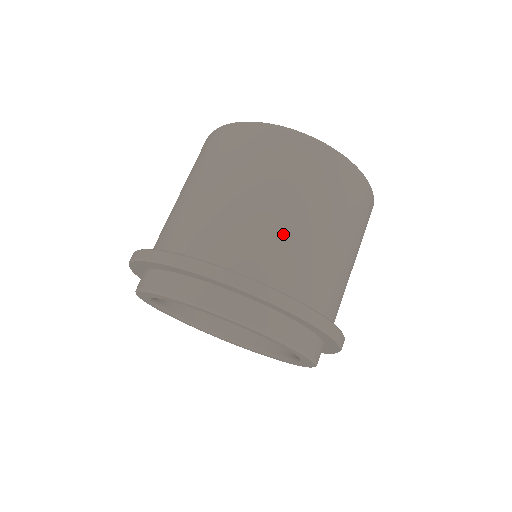
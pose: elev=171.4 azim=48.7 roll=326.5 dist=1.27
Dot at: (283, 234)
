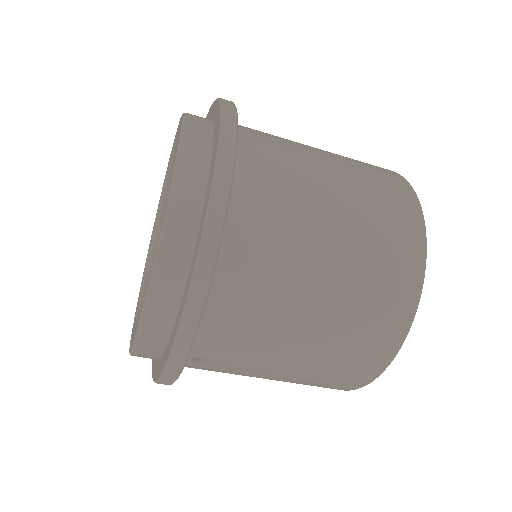
Dot at: occluded
